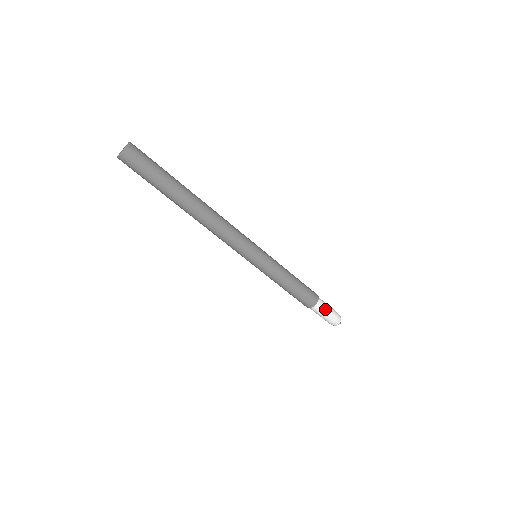
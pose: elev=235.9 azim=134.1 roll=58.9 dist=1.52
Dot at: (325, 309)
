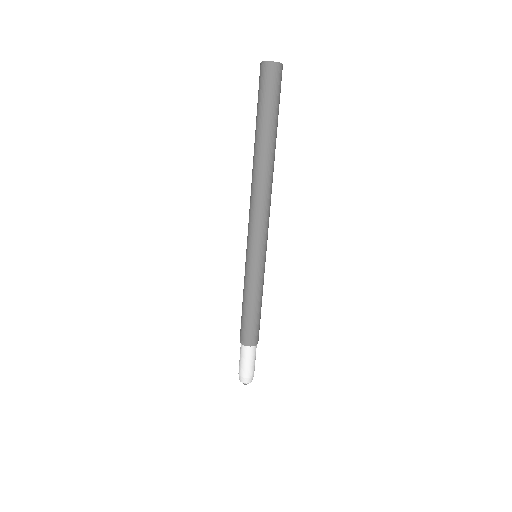
Dot at: (251, 359)
